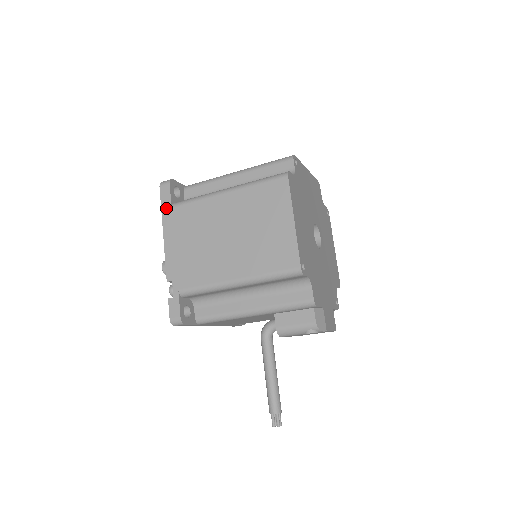
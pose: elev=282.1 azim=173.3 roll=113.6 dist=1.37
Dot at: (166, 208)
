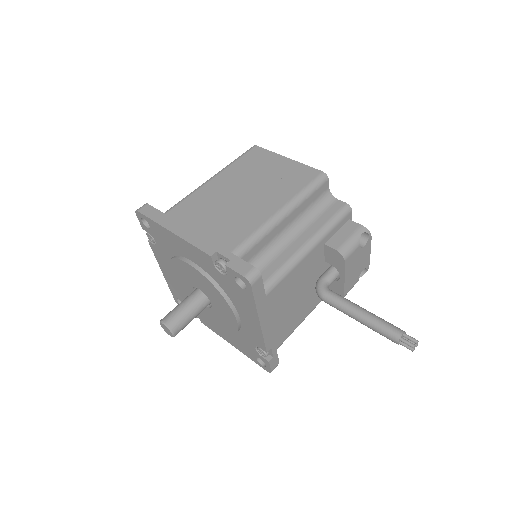
Dot at: (159, 217)
